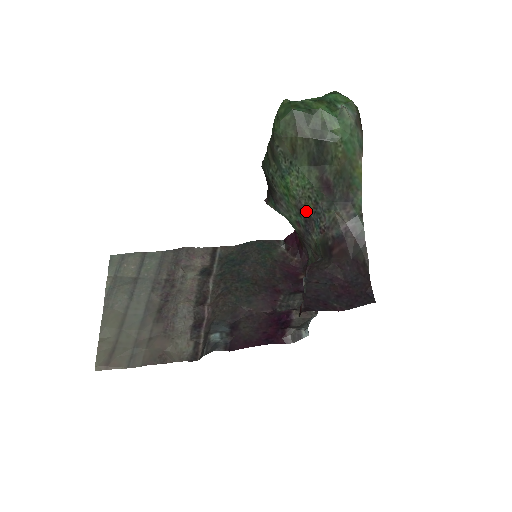
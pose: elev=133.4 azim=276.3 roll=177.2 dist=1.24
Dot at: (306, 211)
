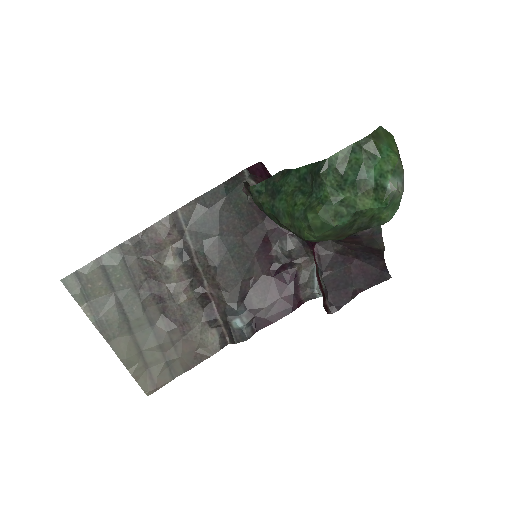
Dot at: occluded
